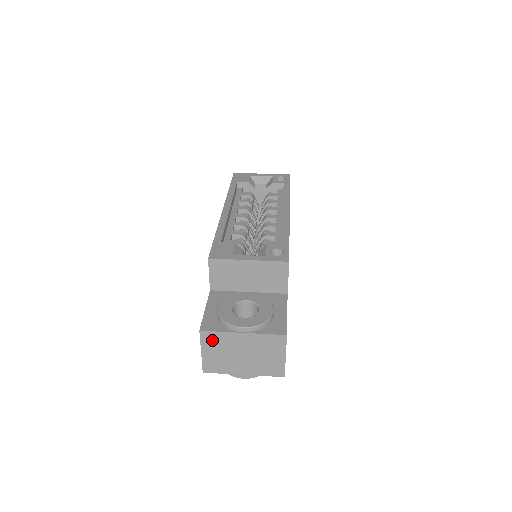
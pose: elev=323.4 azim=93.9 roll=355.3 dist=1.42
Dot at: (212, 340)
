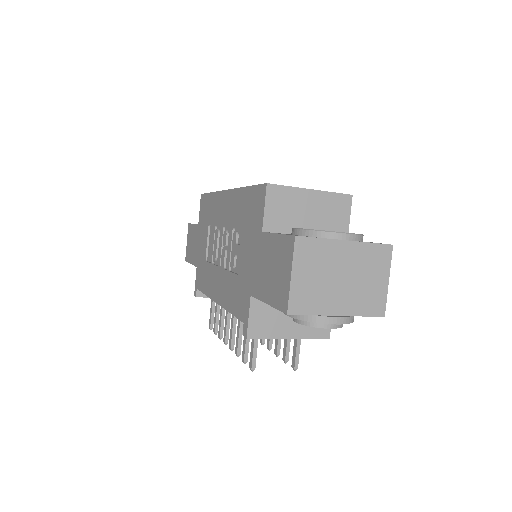
Dot at: (308, 253)
